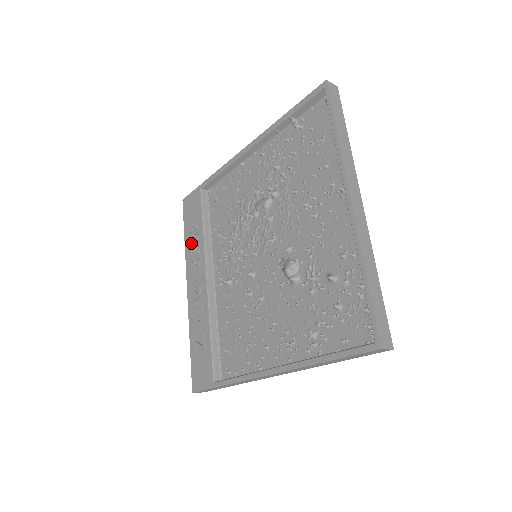
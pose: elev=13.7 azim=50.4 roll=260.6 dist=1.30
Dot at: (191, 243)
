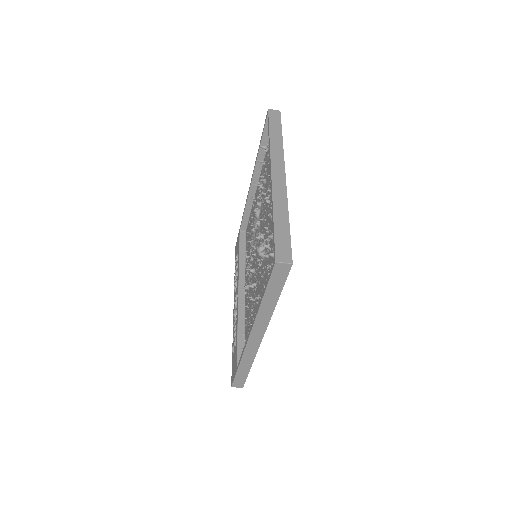
Dot at: occluded
